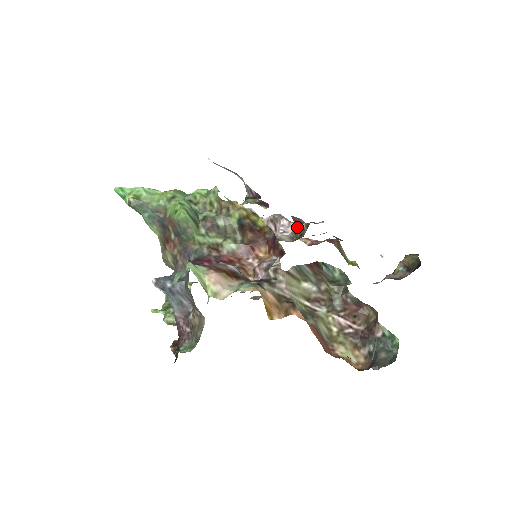
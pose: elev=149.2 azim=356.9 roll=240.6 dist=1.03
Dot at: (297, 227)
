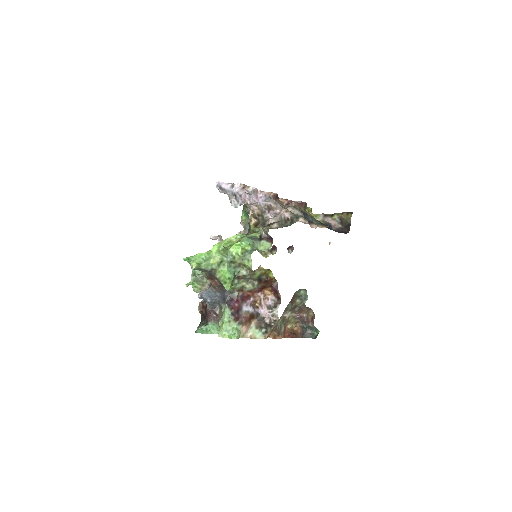
Dot at: (284, 217)
